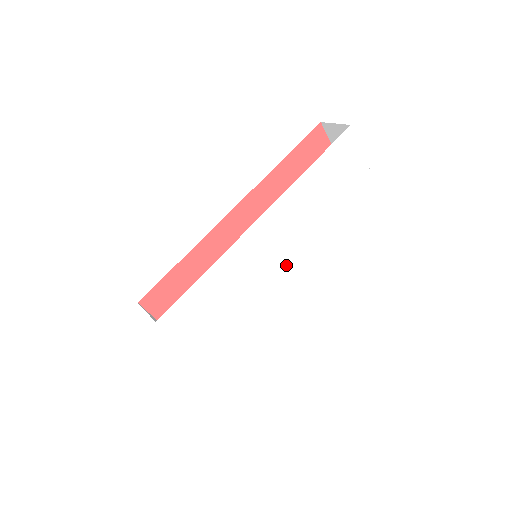
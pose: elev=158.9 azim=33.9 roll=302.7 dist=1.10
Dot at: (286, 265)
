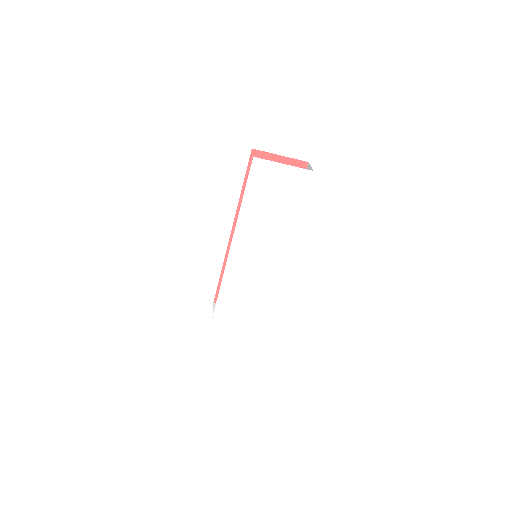
Dot at: (272, 257)
